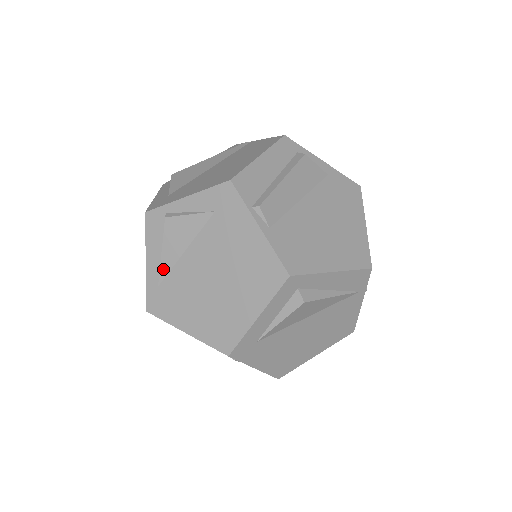
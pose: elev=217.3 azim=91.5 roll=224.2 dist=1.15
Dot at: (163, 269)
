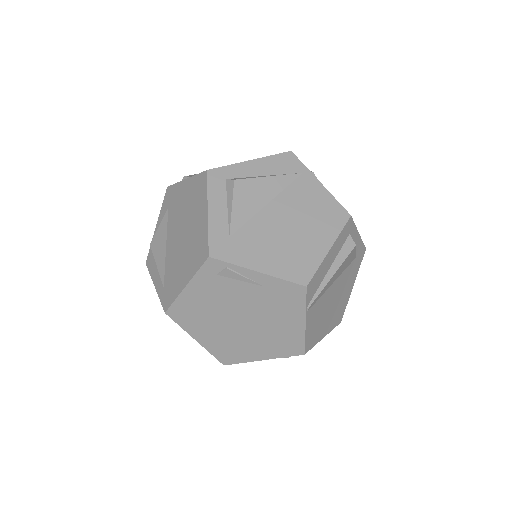
Dot at: (161, 273)
